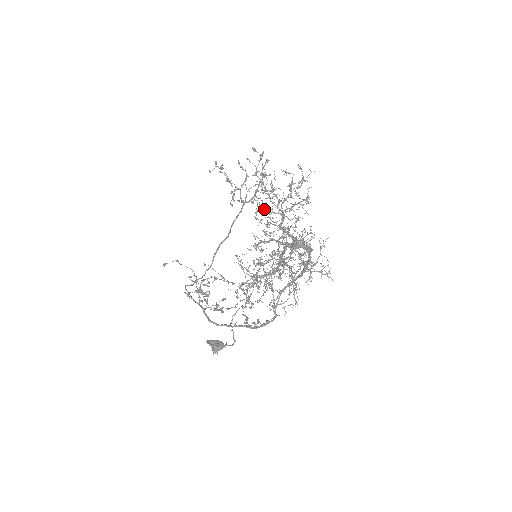
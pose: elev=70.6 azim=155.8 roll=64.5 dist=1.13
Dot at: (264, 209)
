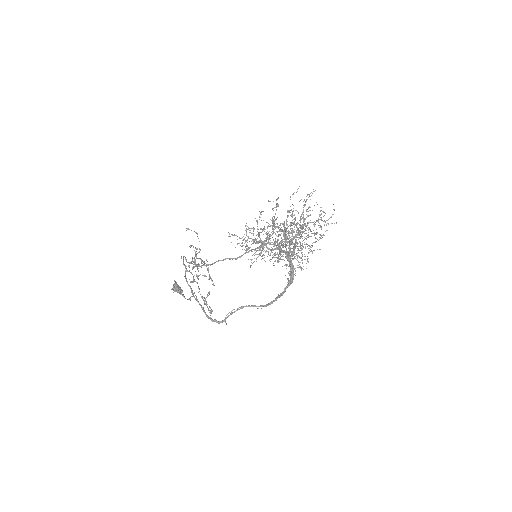
Dot at: occluded
